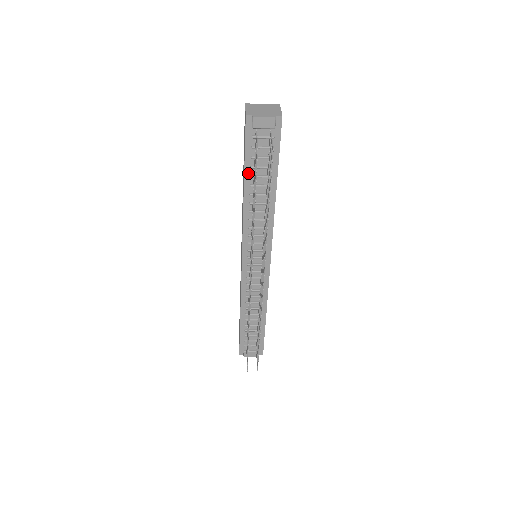
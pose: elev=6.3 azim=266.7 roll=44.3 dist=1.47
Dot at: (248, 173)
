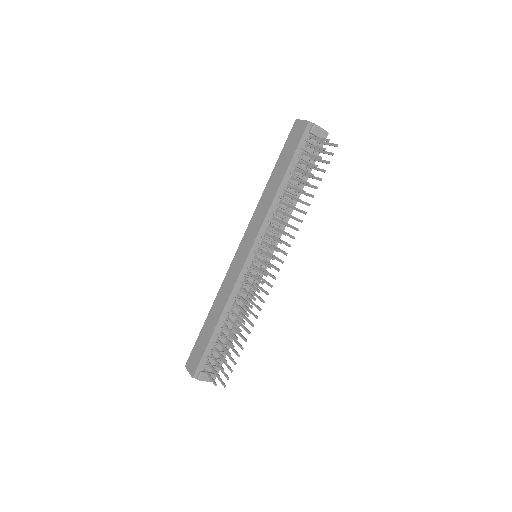
Dot at: (290, 169)
